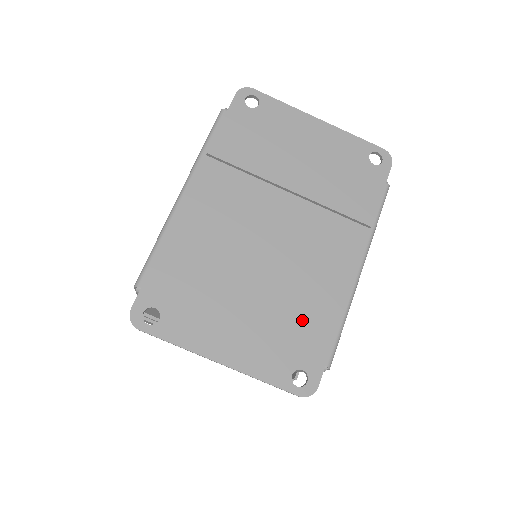
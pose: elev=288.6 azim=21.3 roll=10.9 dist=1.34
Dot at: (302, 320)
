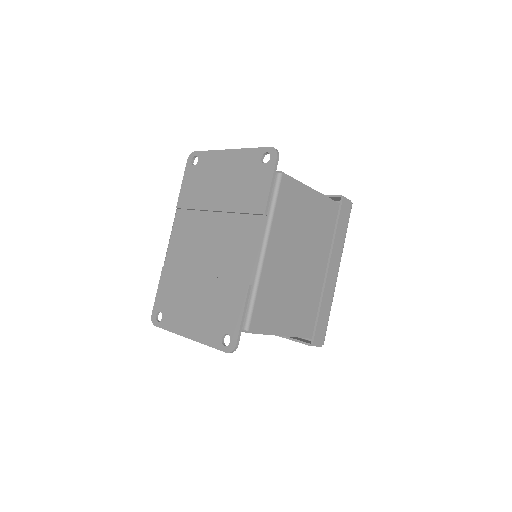
Dot at: (226, 300)
